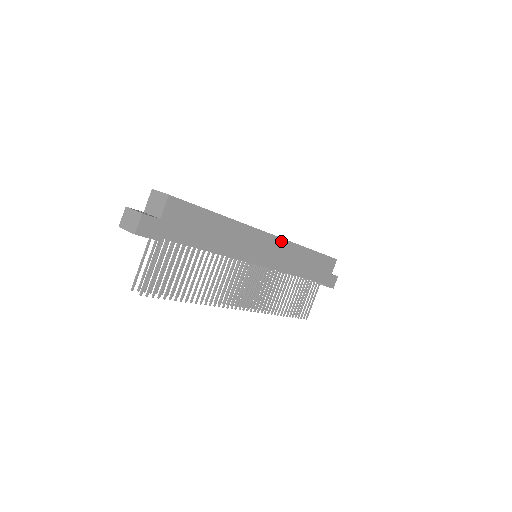
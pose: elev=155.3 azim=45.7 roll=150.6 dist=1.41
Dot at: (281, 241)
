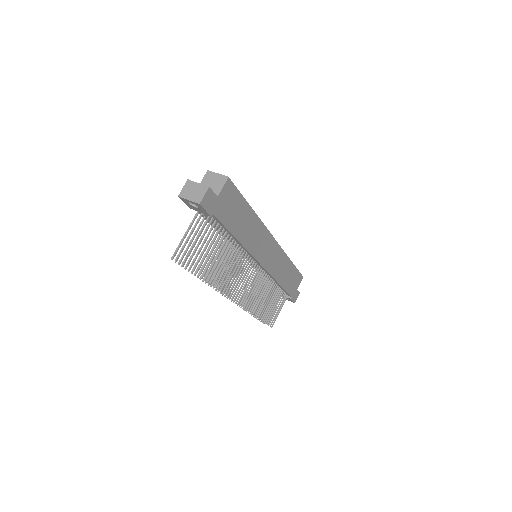
Dot at: (278, 247)
